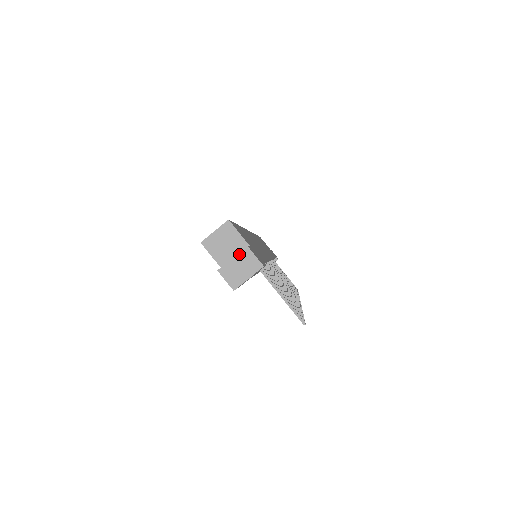
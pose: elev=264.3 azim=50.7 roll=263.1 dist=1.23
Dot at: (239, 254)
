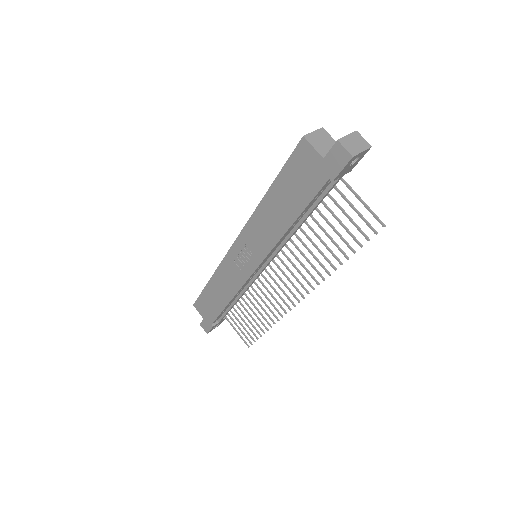
Dot at: (352, 134)
